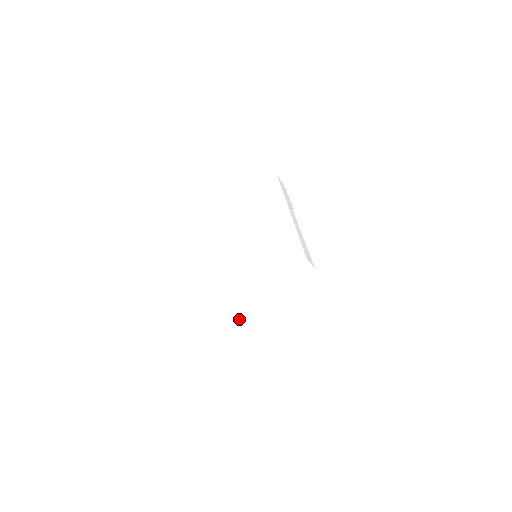
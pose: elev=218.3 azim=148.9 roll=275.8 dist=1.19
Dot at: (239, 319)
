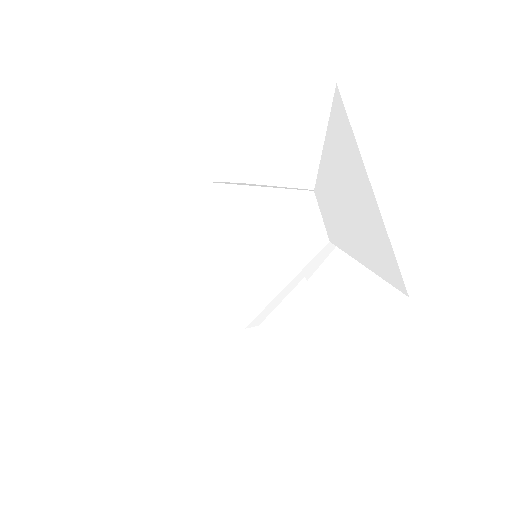
Dot at: (206, 277)
